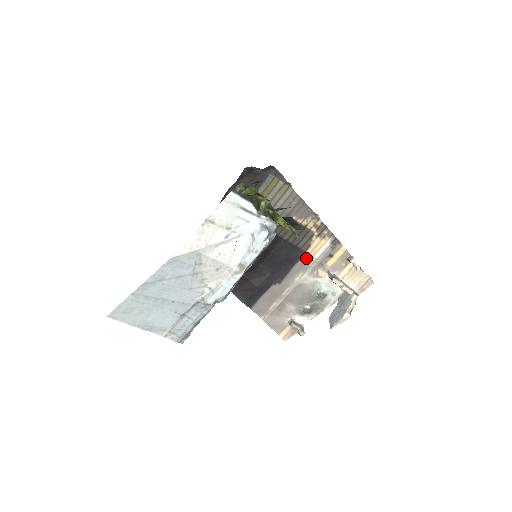
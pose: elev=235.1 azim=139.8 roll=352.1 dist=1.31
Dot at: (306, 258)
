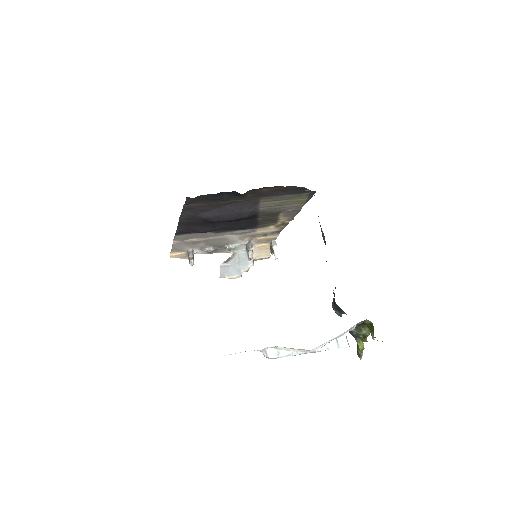
Dot at: (252, 231)
